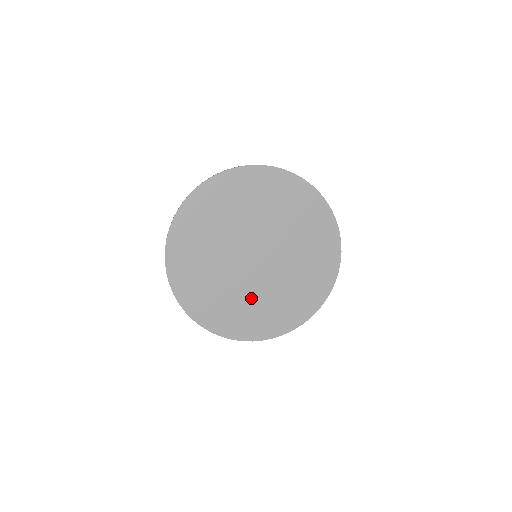
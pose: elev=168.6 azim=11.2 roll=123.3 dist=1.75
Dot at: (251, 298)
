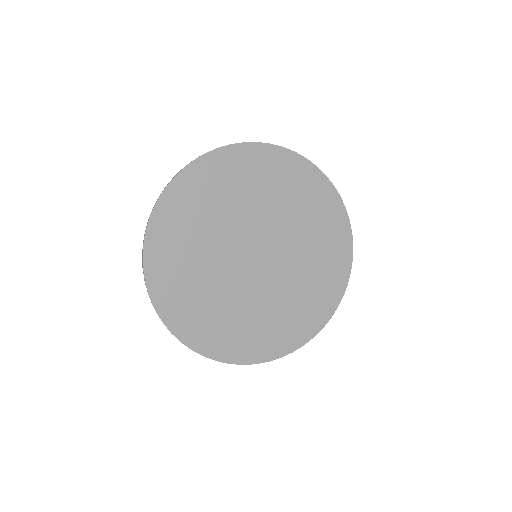
Dot at: (291, 291)
